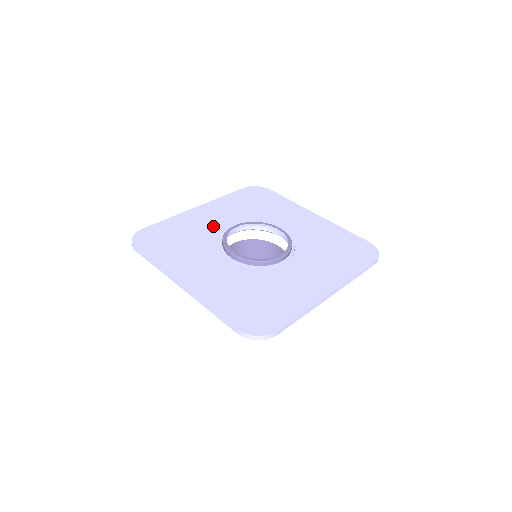
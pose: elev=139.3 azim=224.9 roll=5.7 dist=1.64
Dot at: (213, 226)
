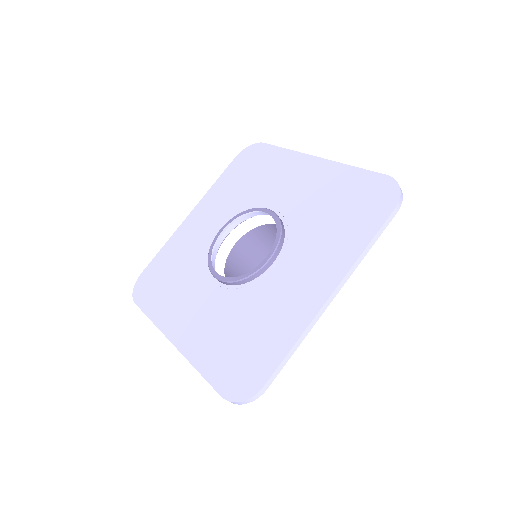
Dot at: (203, 238)
